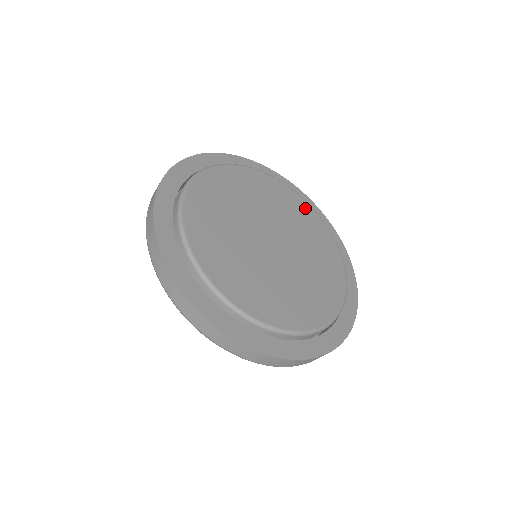
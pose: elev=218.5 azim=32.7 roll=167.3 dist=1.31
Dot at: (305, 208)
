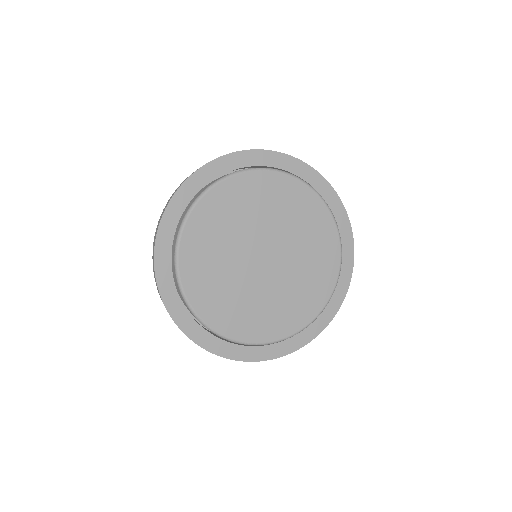
Dot at: (320, 212)
